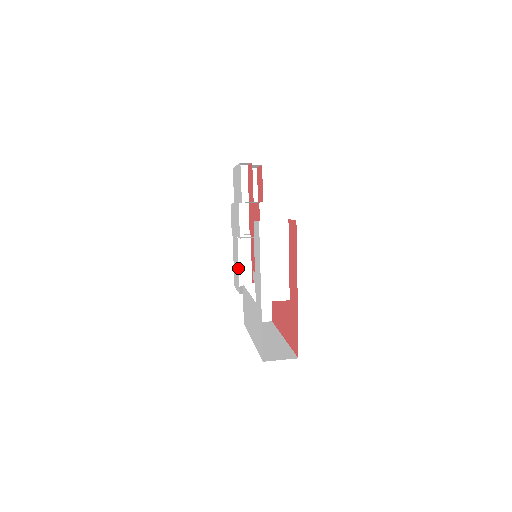
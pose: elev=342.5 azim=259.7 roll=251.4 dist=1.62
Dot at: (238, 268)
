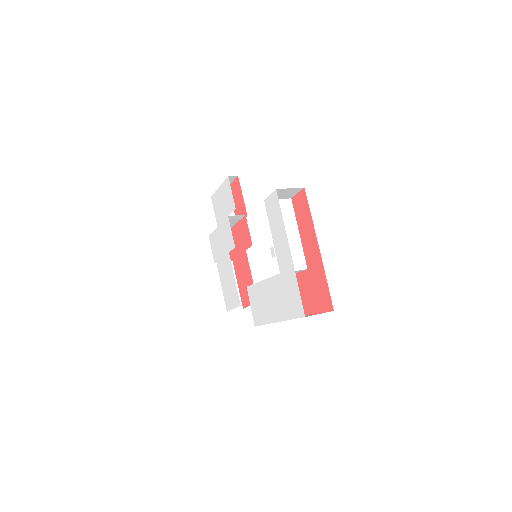
Dot at: (234, 281)
